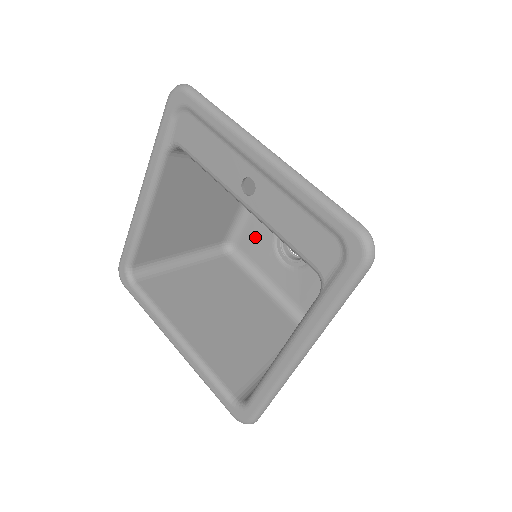
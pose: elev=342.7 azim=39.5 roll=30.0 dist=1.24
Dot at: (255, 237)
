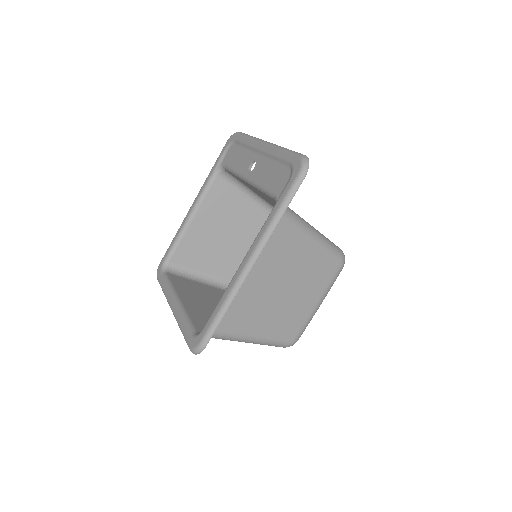
Dot at: occluded
